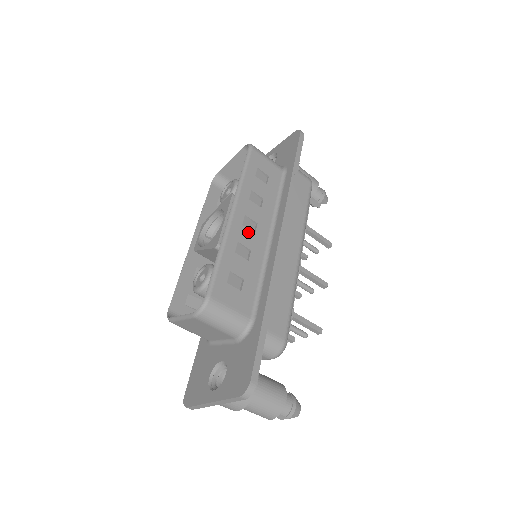
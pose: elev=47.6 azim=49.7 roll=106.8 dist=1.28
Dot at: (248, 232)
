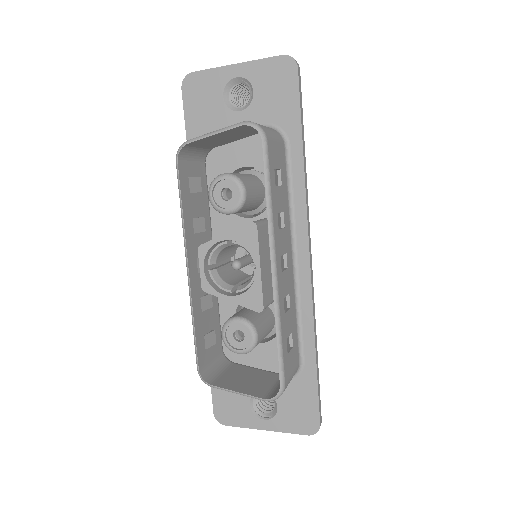
Dot at: (285, 275)
